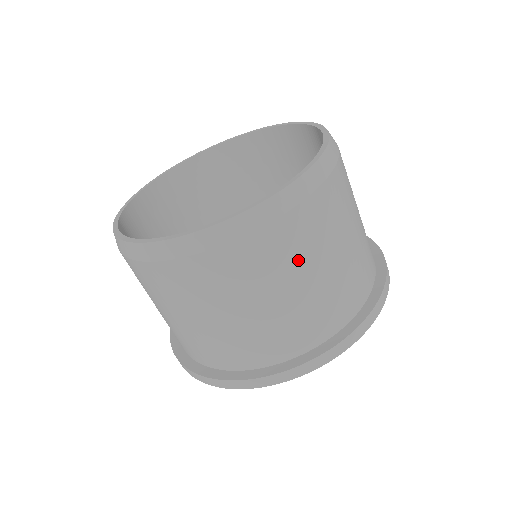
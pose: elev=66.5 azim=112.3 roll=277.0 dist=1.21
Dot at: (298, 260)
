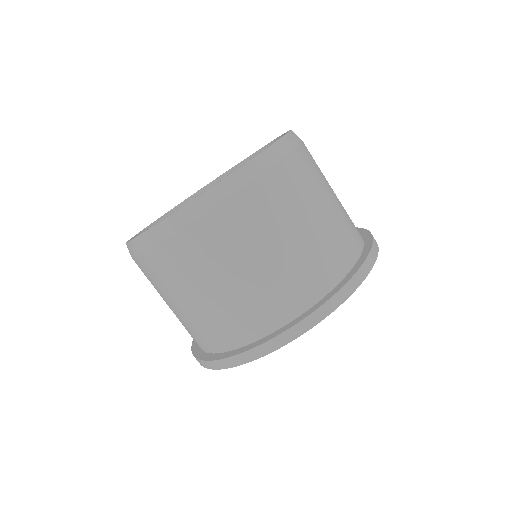
Dot at: (276, 220)
